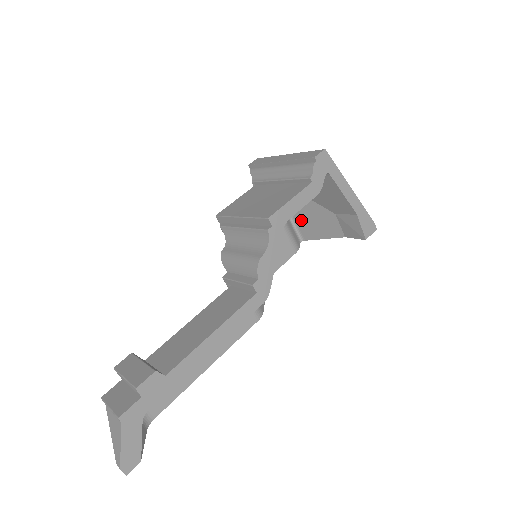
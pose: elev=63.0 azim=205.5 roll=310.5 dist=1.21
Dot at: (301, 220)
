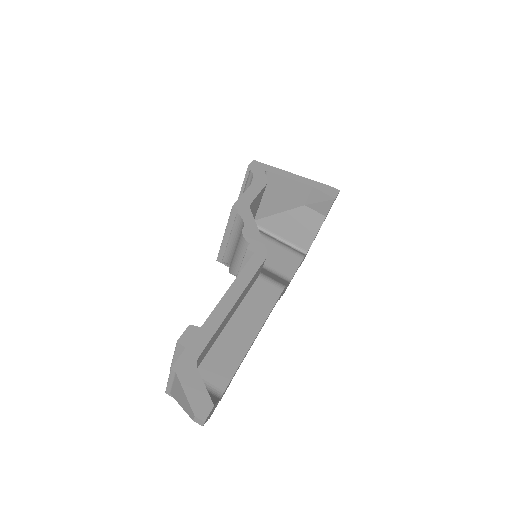
Dot at: (291, 236)
